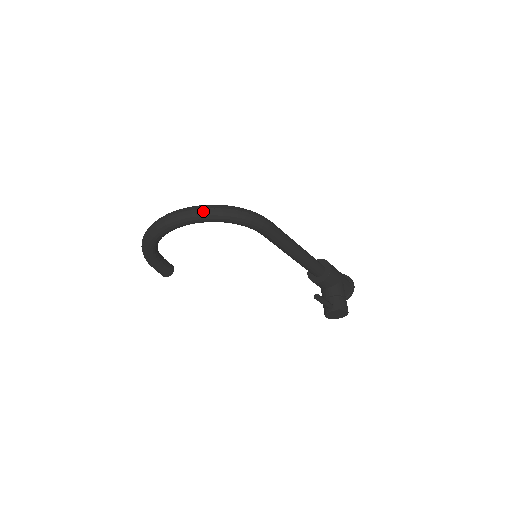
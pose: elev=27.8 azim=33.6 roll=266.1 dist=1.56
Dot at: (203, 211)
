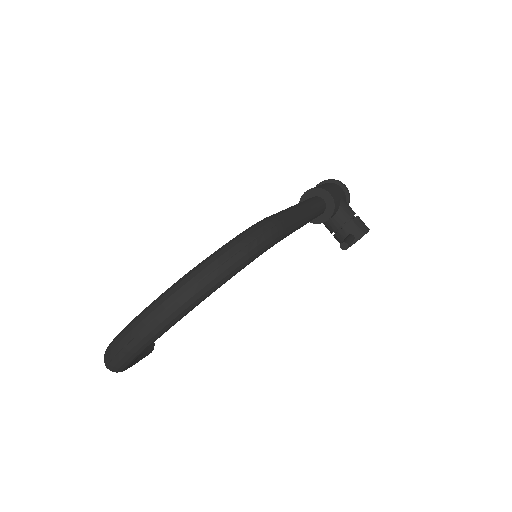
Dot at: (197, 290)
